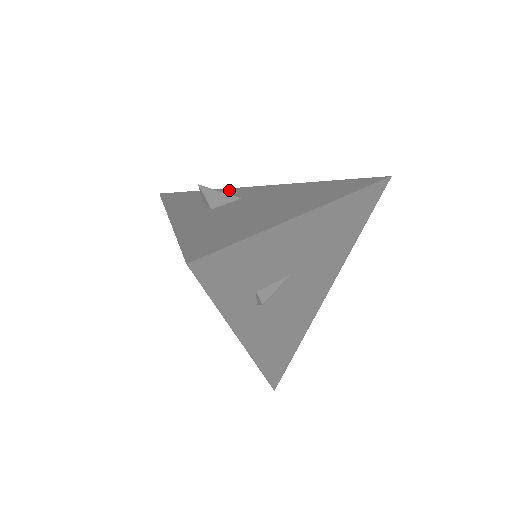
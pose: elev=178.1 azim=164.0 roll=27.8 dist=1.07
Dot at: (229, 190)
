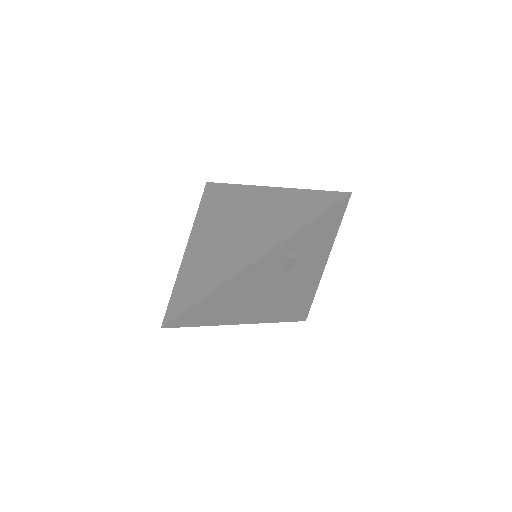
Dot at: occluded
